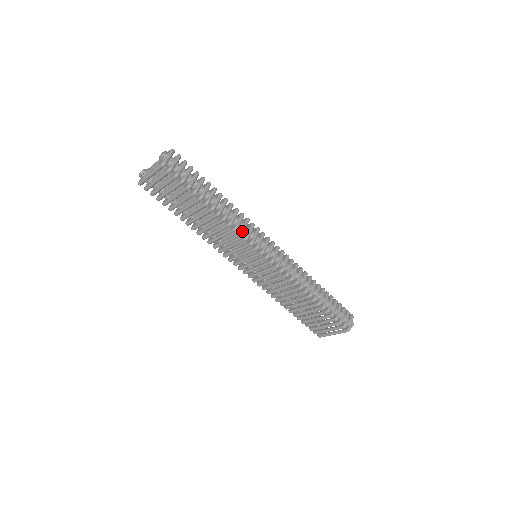
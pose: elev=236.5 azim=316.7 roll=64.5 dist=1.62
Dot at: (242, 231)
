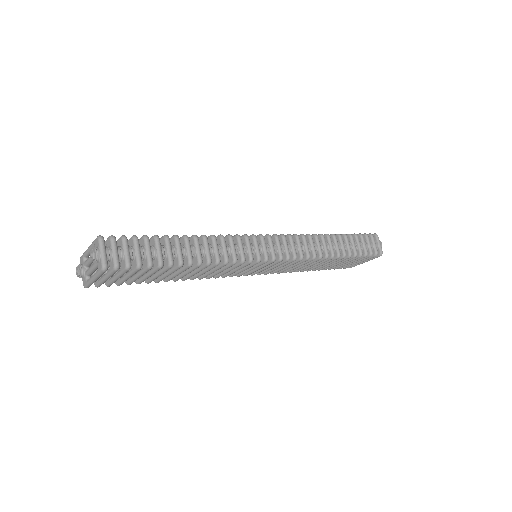
Dot at: (234, 259)
